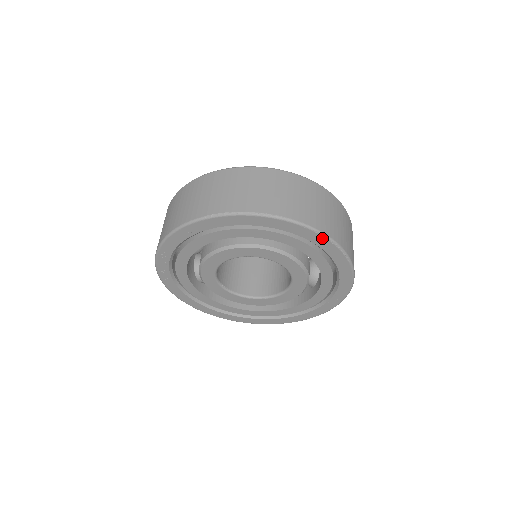
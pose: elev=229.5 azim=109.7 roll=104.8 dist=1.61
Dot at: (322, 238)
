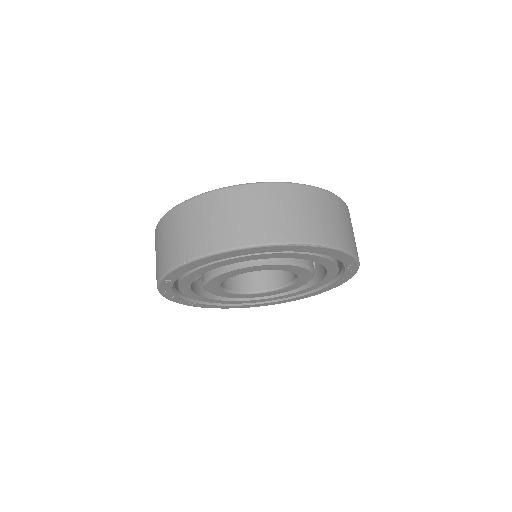
Dot at: (281, 247)
